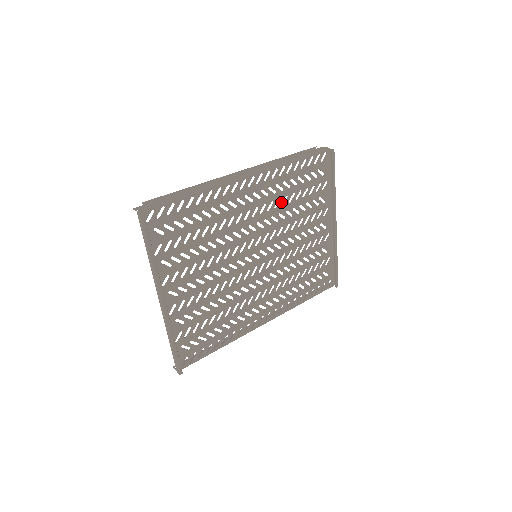
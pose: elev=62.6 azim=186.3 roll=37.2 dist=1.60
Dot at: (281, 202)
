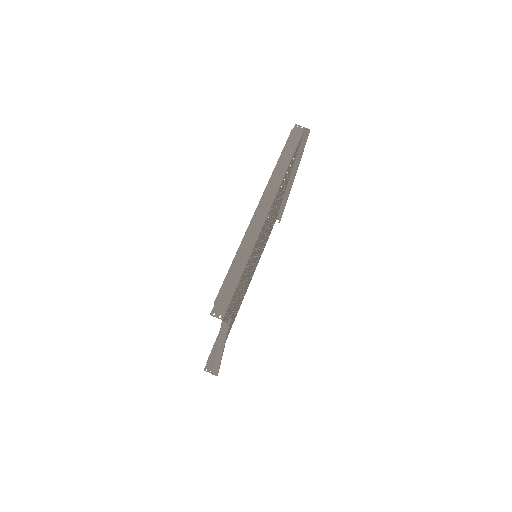
Dot at: occluded
